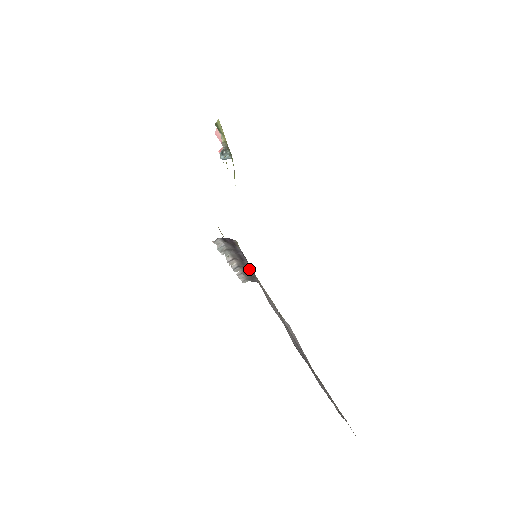
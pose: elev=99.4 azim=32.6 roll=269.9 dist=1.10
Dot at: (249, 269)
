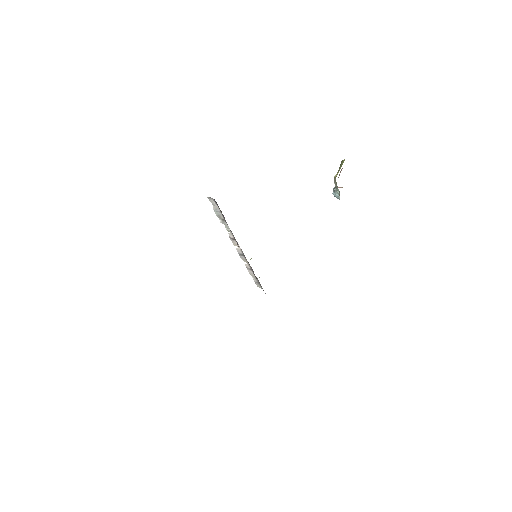
Dot at: occluded
